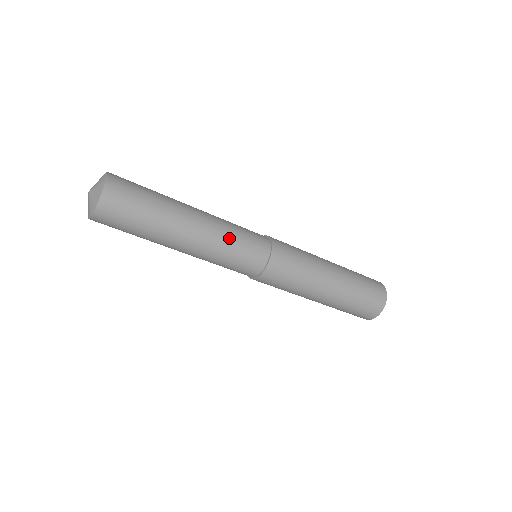
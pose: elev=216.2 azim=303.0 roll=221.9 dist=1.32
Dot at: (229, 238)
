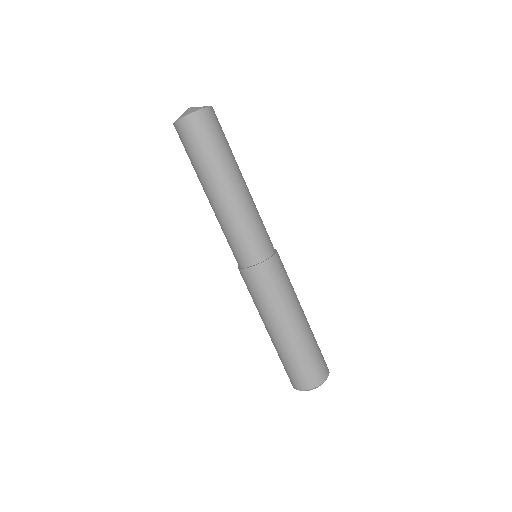
Dot at: (258, 213)
